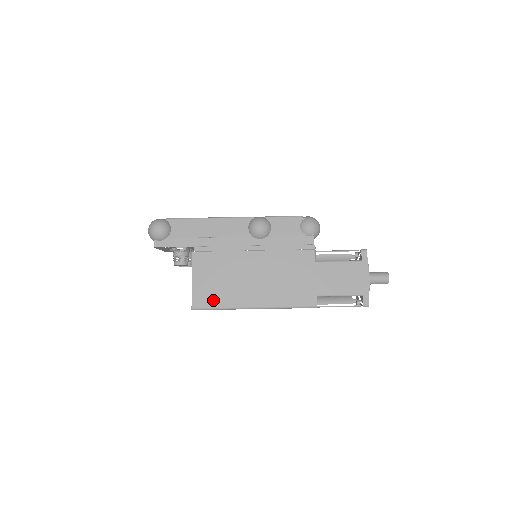
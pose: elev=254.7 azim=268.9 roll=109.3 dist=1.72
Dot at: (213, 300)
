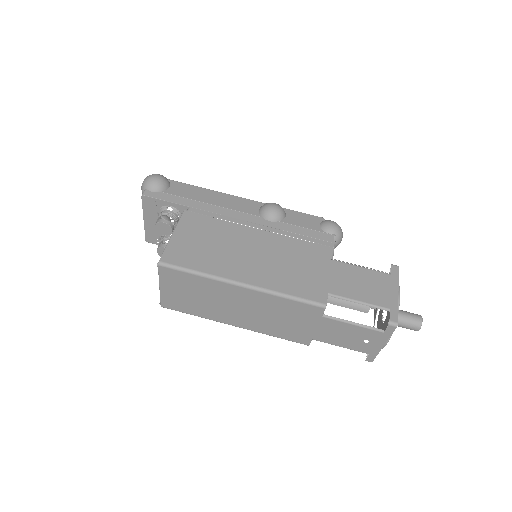
Dot at: (190, 260)
